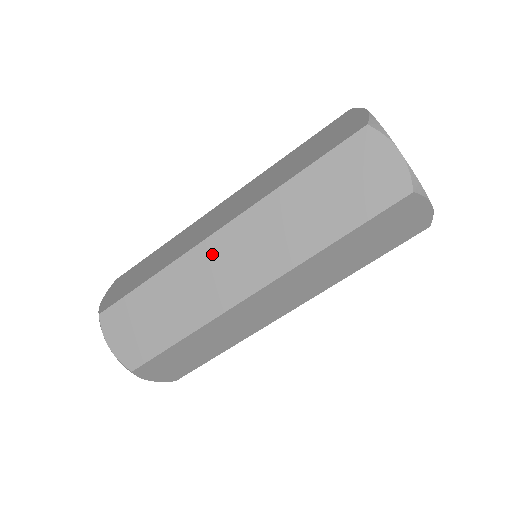
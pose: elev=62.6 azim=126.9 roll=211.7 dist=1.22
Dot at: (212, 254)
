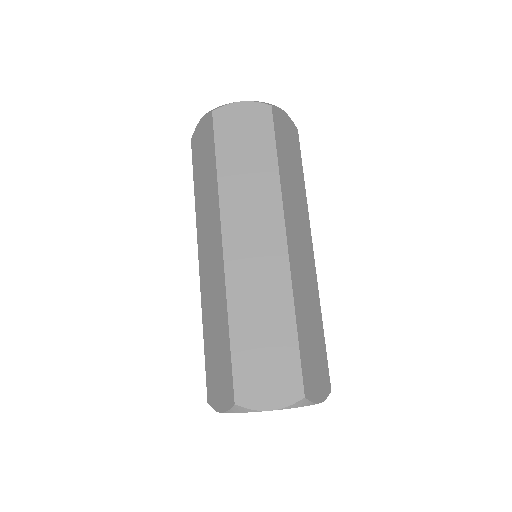
Dot at: (238, 261)
